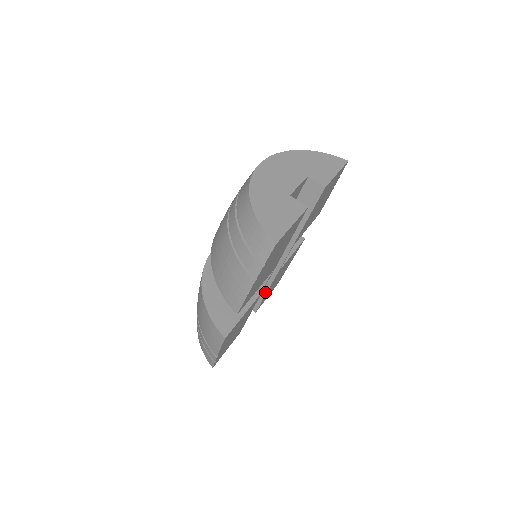
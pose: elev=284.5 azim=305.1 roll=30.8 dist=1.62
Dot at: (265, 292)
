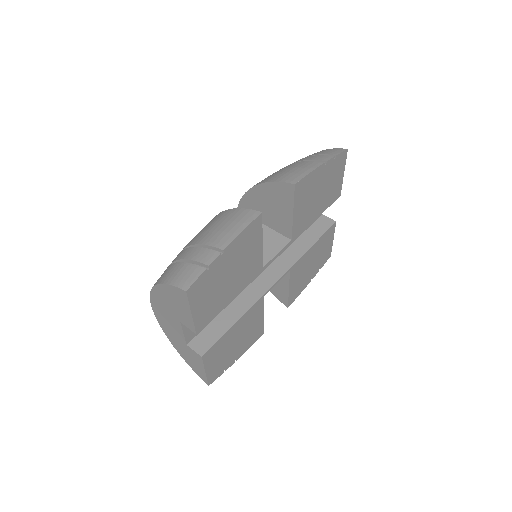
Dot at: (233, 322)
